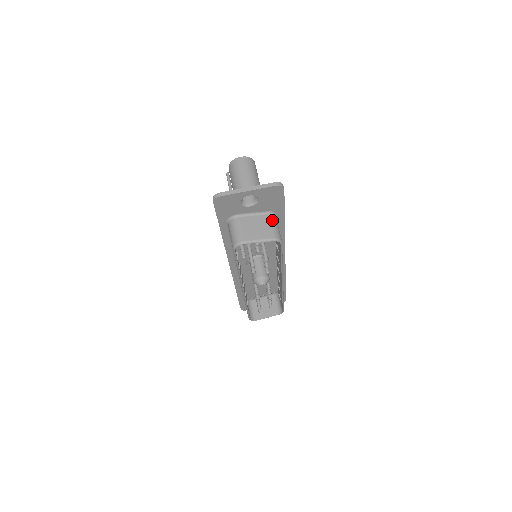
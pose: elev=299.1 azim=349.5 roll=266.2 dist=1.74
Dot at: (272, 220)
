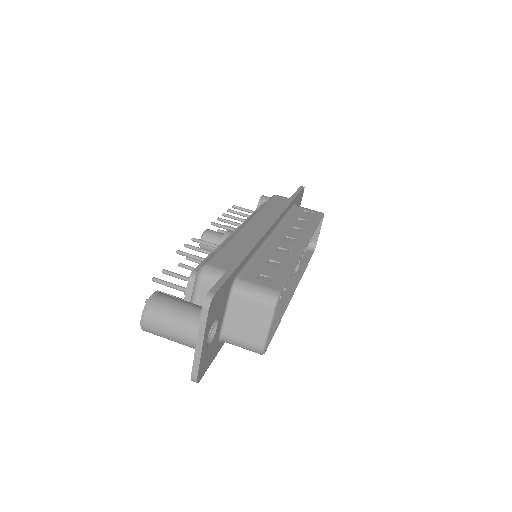
Dot at: (243, 294)
